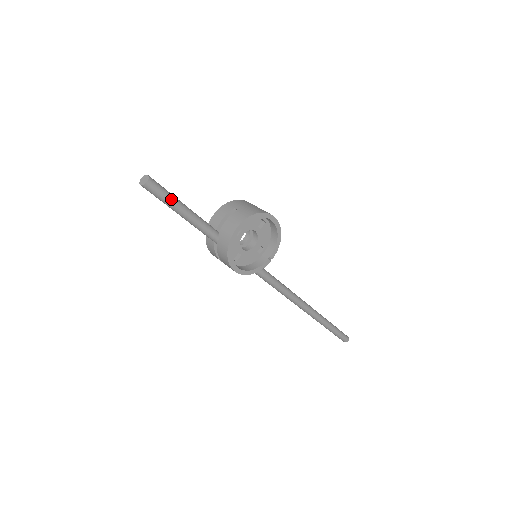
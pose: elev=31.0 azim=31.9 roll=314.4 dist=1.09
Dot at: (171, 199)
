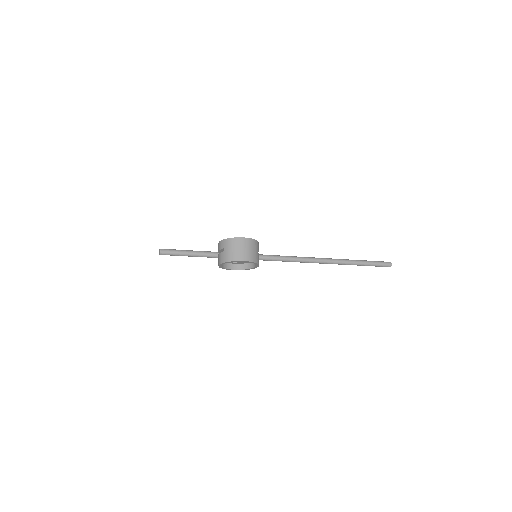
Dot at: (177, 255)
